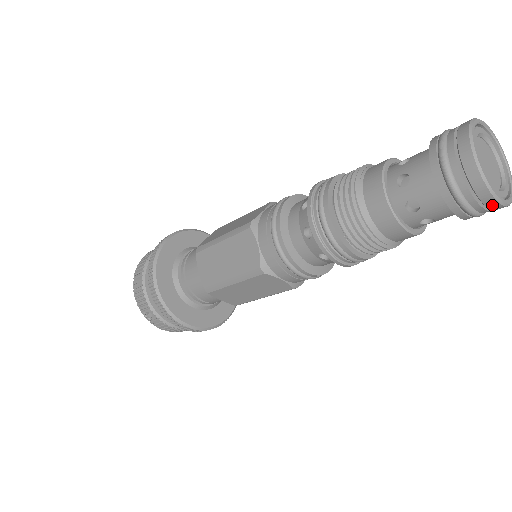
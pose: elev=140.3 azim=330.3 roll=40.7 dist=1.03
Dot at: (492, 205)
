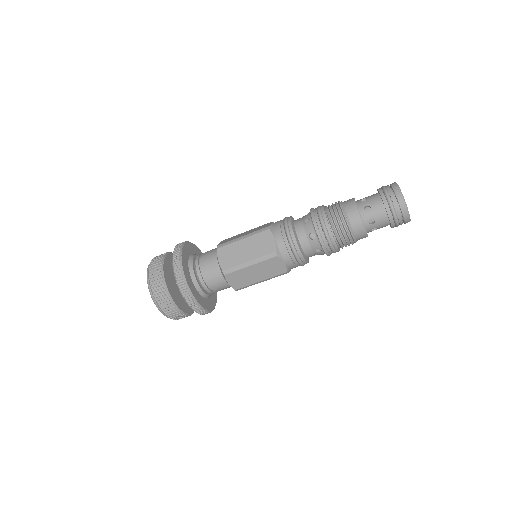
Dot at: occluded
